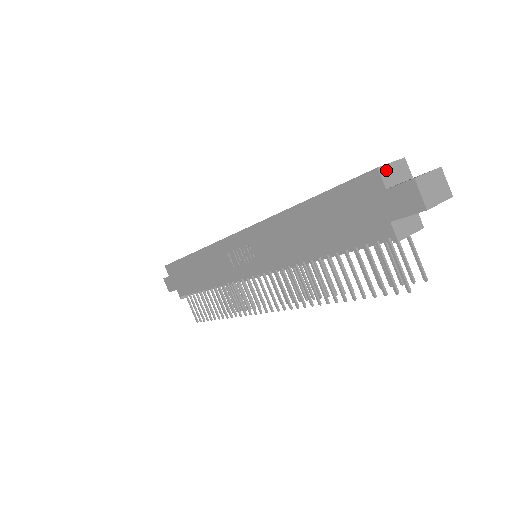
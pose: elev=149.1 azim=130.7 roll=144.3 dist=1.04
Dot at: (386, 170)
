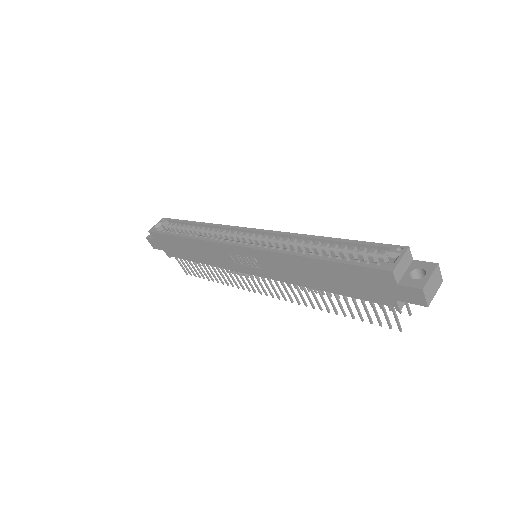
Dot at: (398, 269)
